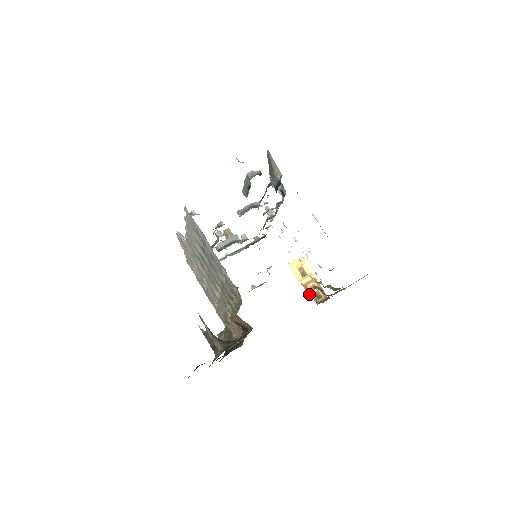
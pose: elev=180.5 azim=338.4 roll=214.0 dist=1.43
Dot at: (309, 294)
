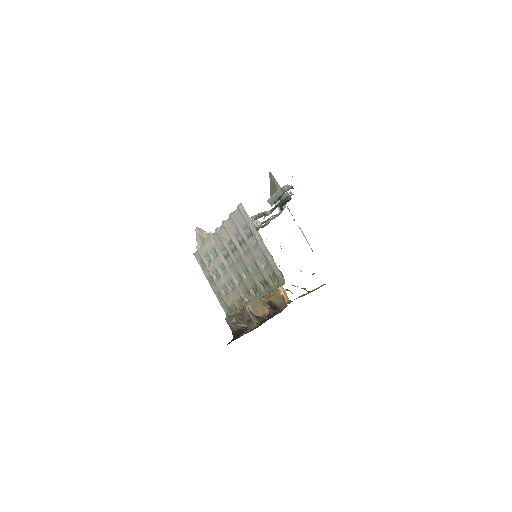
Dot at: occluded
